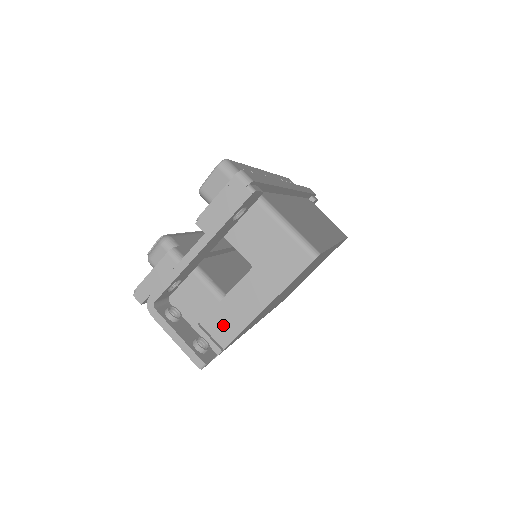
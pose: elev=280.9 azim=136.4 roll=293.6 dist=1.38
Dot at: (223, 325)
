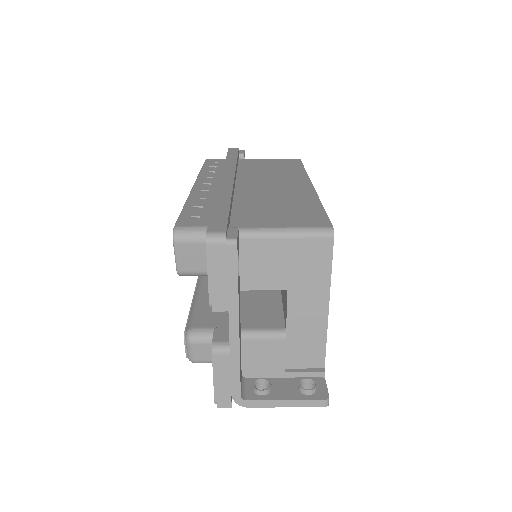
Dot at: (306, 353)
